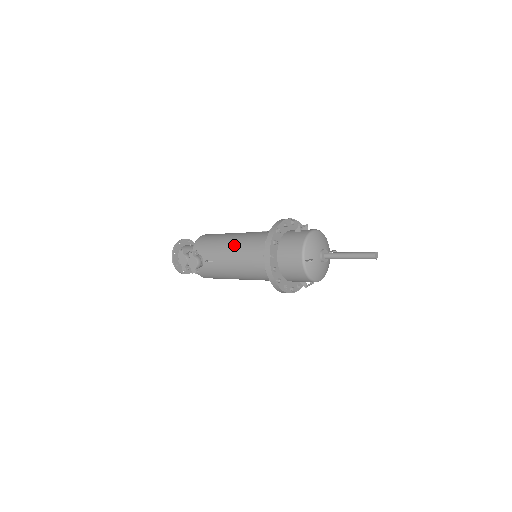
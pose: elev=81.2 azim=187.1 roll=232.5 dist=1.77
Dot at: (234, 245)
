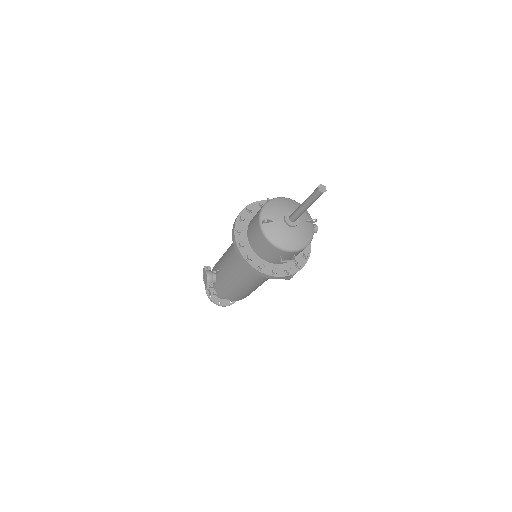
Dot at: (230, 246)
